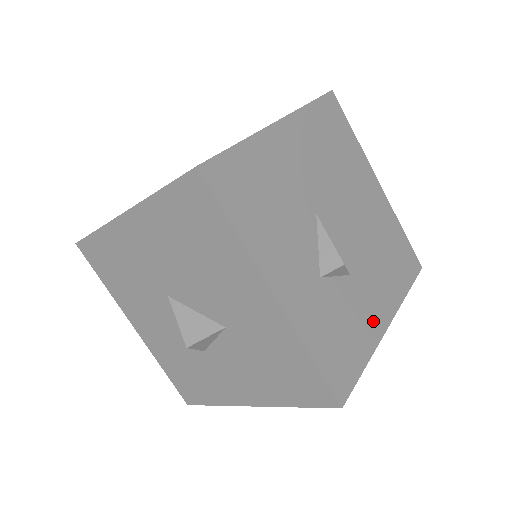
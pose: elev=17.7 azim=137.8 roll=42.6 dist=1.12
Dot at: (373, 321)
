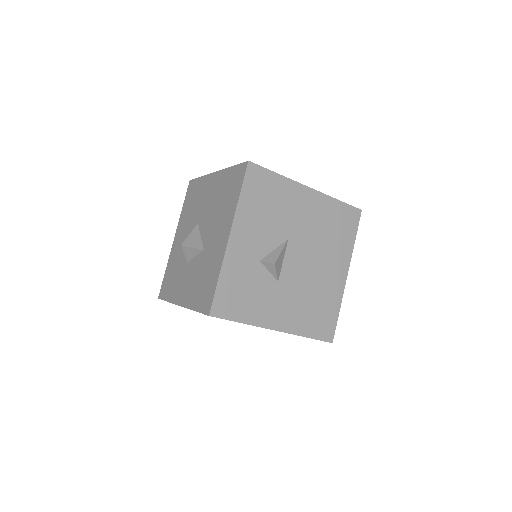
Dot at: (268, 315)
